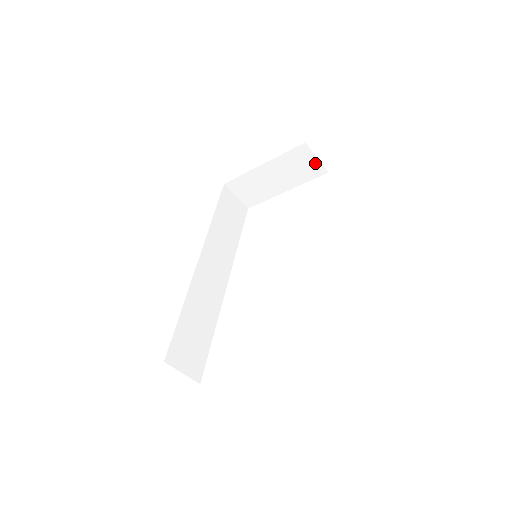
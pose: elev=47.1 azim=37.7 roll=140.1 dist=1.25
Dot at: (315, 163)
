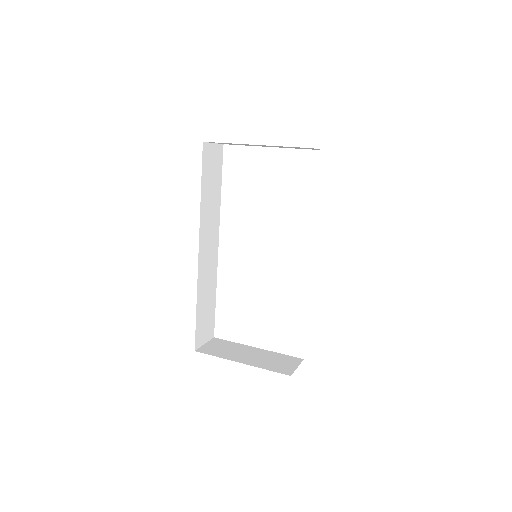
Dot at: occluded
